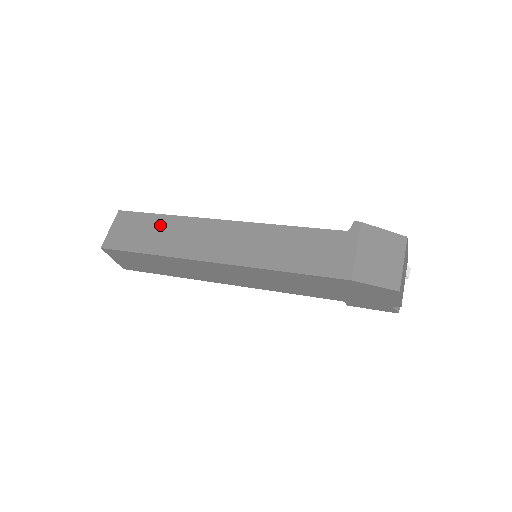
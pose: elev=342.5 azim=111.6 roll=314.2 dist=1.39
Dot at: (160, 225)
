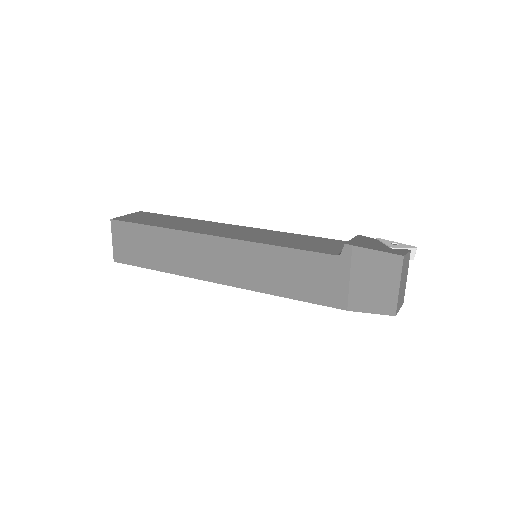
Dot at: (155, 239)
